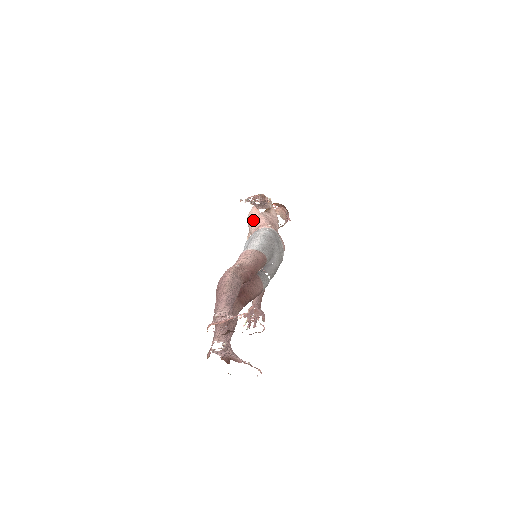
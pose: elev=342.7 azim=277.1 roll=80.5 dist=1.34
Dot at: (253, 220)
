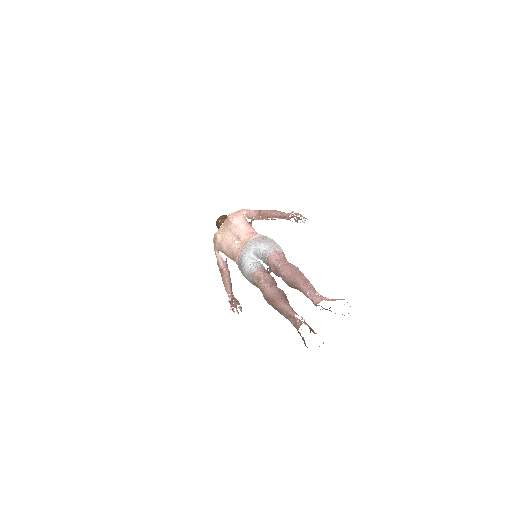
Dot at: (244, 225)
